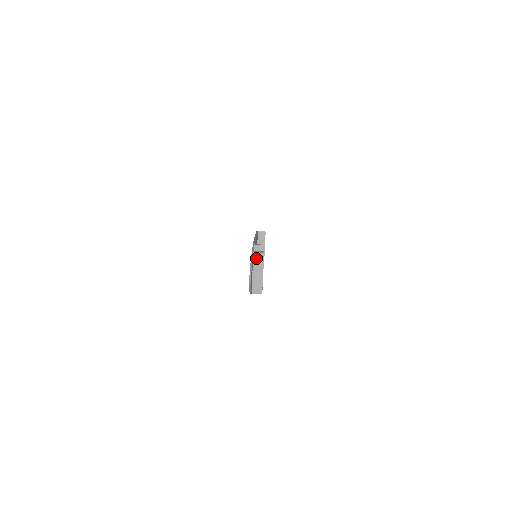
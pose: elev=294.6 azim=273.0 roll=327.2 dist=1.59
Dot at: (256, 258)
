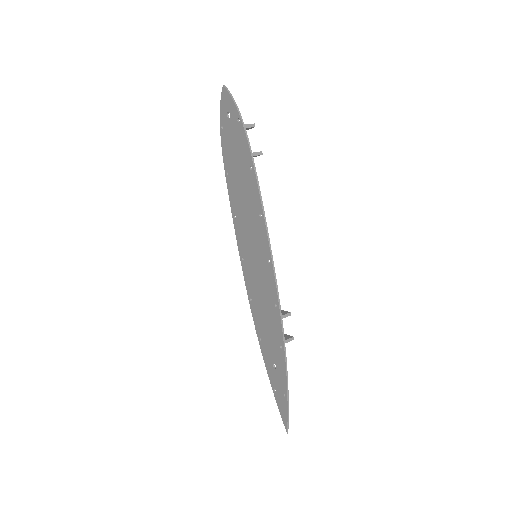
Dot at: occluded
